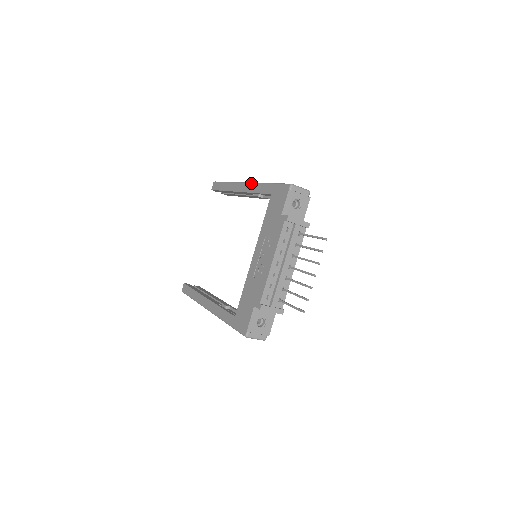
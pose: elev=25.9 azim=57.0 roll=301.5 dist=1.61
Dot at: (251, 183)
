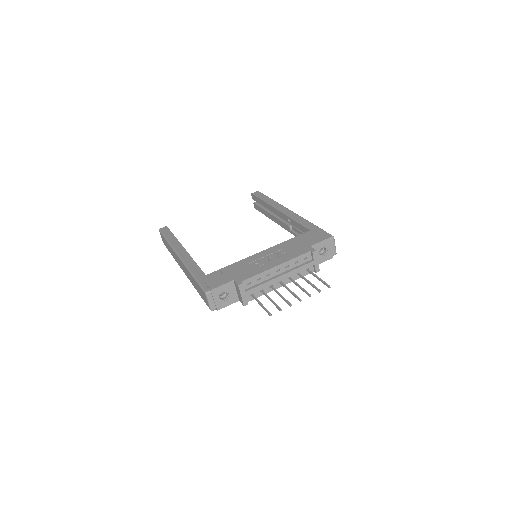
Dot at: occluded
